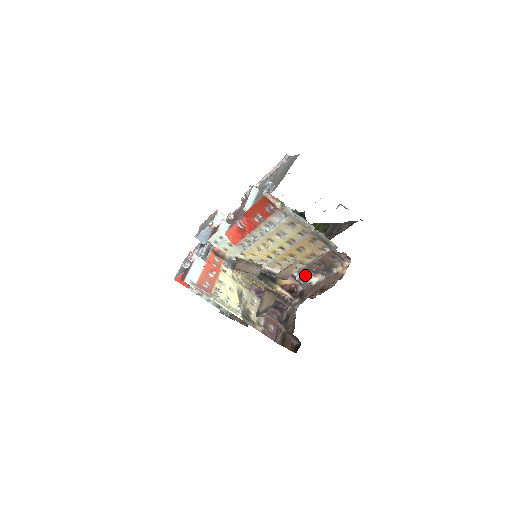
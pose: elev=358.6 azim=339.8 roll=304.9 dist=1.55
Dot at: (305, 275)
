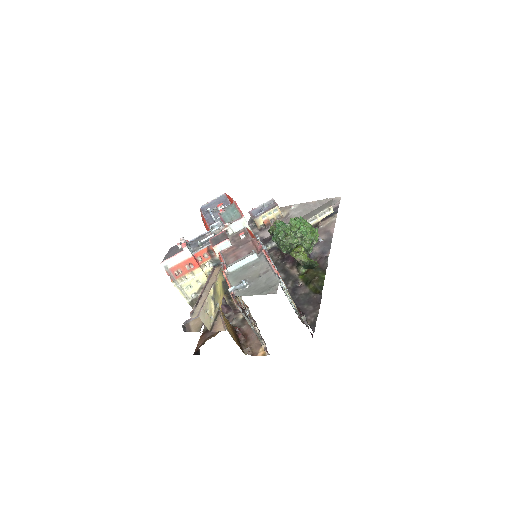
Dot at: (252, 317)
